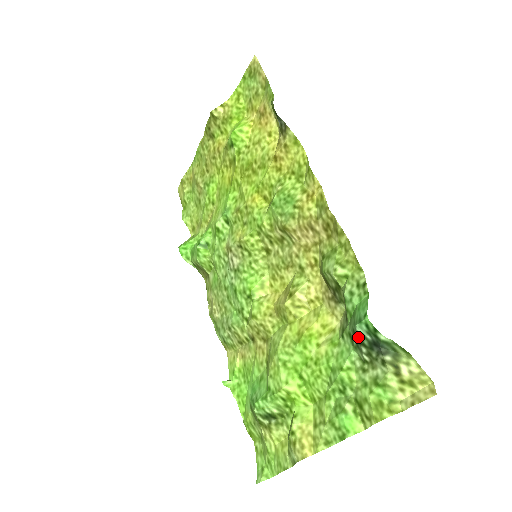
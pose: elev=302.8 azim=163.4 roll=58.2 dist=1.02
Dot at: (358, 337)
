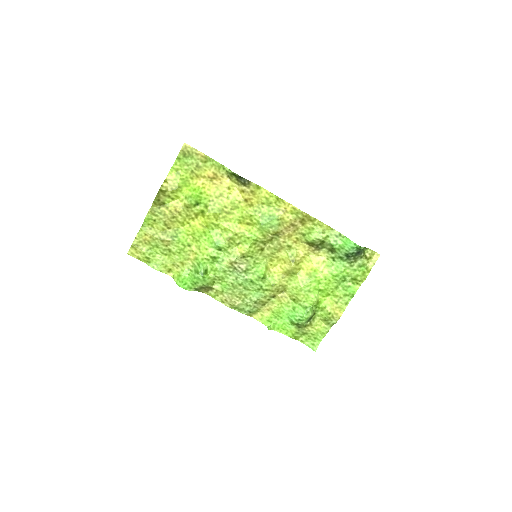
Dot at: (350, 255)
